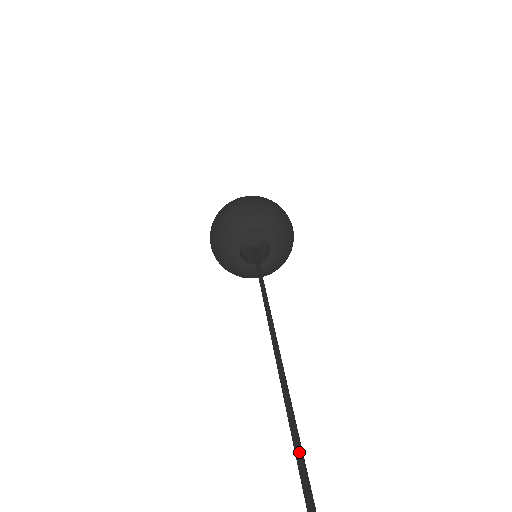
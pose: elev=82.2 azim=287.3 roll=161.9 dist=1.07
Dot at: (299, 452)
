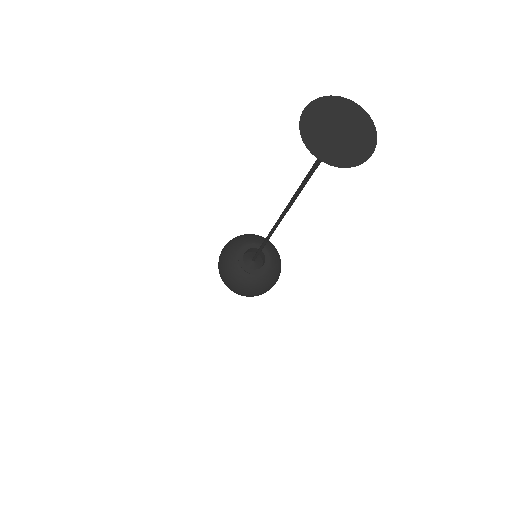
Dot at: (310, 174)
